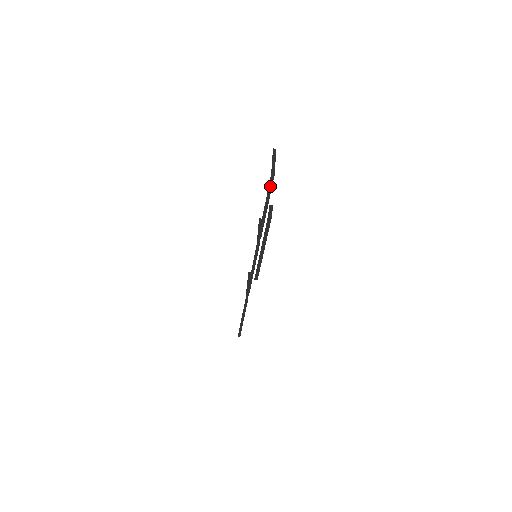
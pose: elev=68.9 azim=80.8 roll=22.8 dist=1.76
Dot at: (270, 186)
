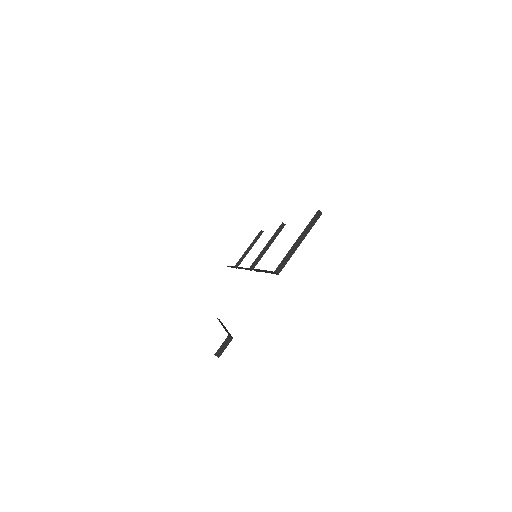
Dot at: (271, 272)
